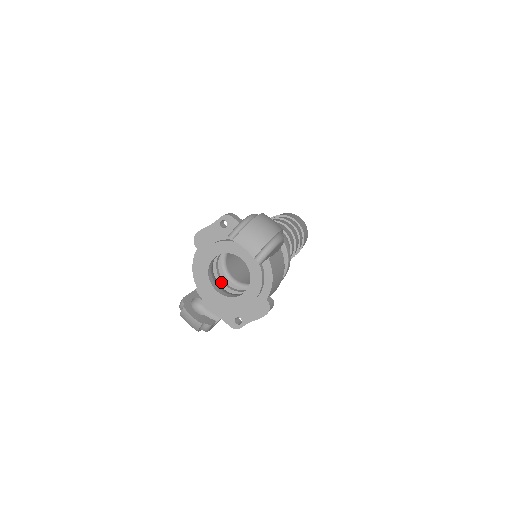
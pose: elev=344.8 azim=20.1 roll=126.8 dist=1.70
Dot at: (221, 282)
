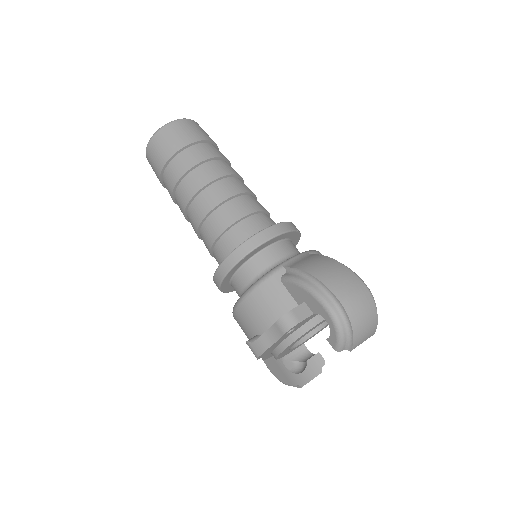
Dot at: occluded
